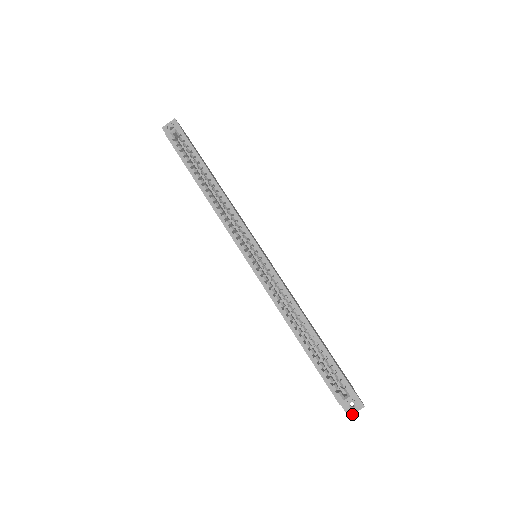
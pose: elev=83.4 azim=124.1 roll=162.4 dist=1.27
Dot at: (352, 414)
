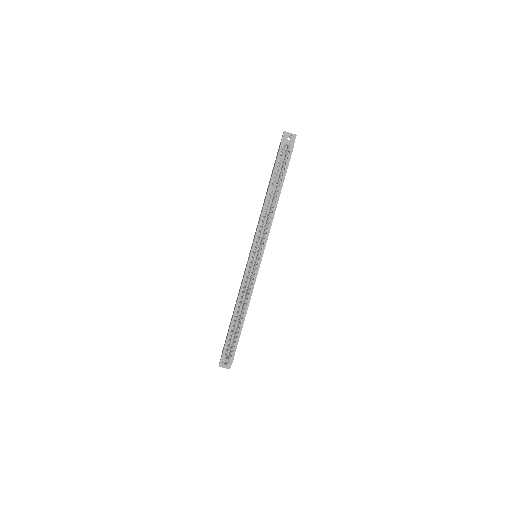
Dot at: (222, 367)
